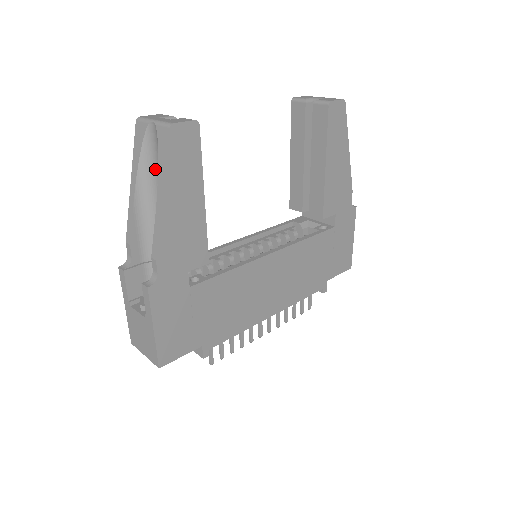
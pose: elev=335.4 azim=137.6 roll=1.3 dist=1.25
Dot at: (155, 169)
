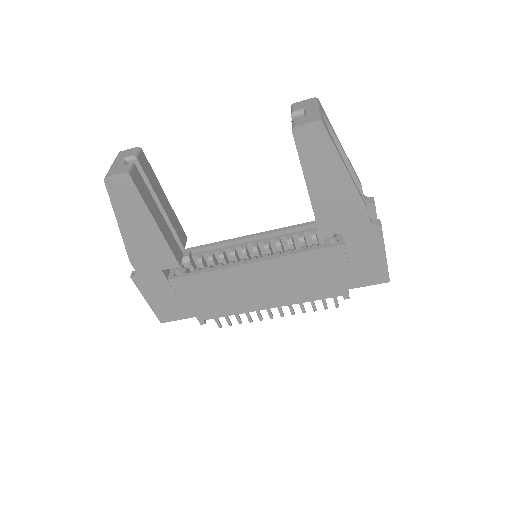
Dot at: occluded
